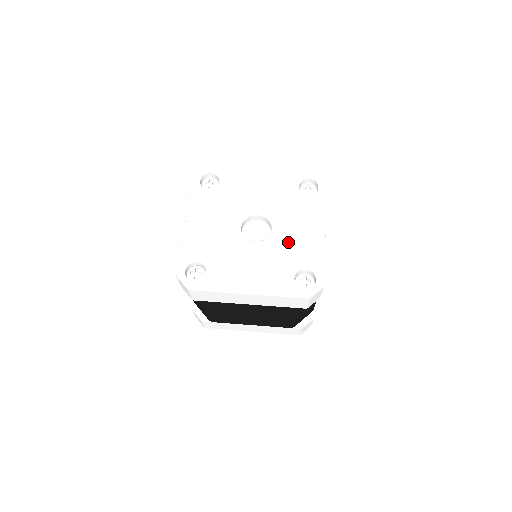
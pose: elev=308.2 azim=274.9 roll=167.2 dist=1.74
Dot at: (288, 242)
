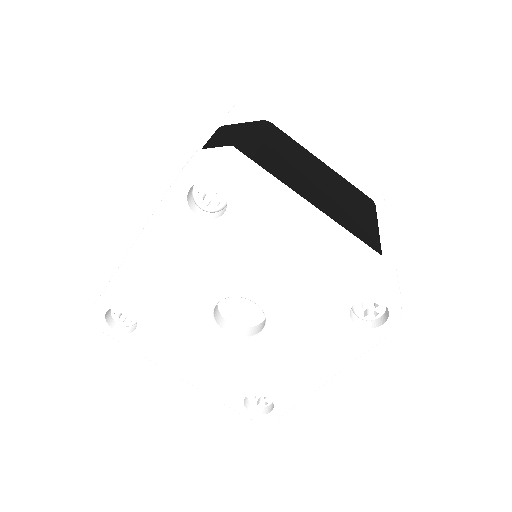
Dot at: (270, 361)
